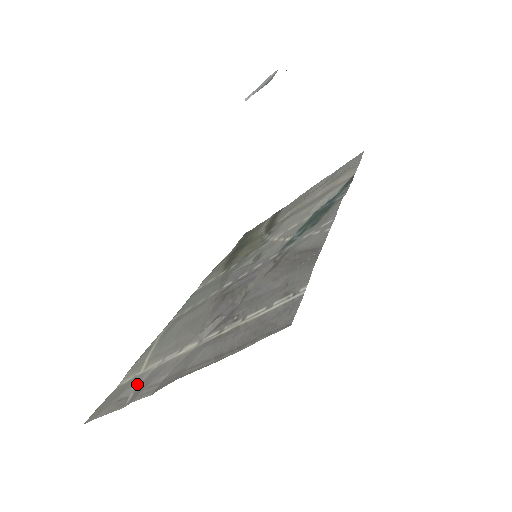
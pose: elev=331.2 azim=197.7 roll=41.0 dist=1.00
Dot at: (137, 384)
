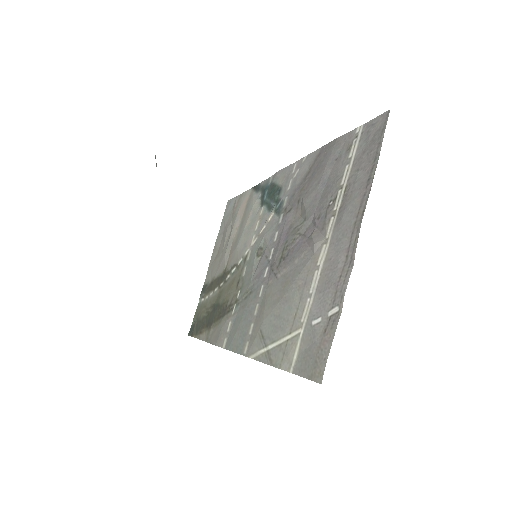
Dot at: (319, 316)
